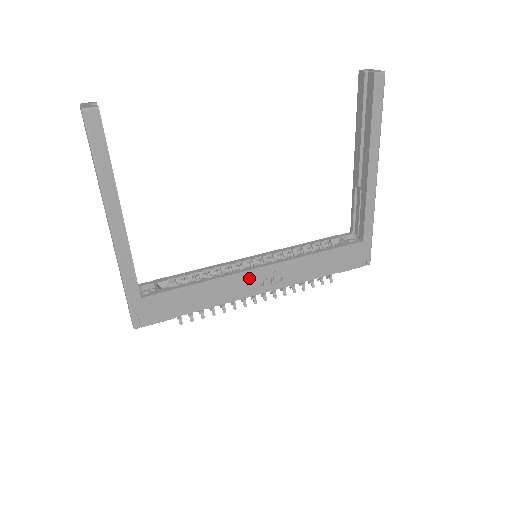
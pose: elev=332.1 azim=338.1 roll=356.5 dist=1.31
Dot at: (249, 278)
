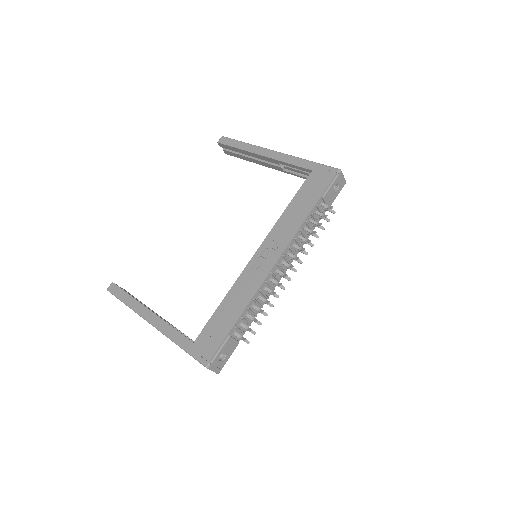
Dot at: (255, 266)
